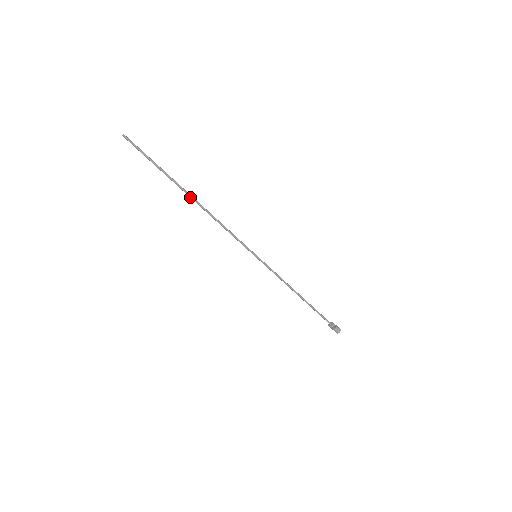
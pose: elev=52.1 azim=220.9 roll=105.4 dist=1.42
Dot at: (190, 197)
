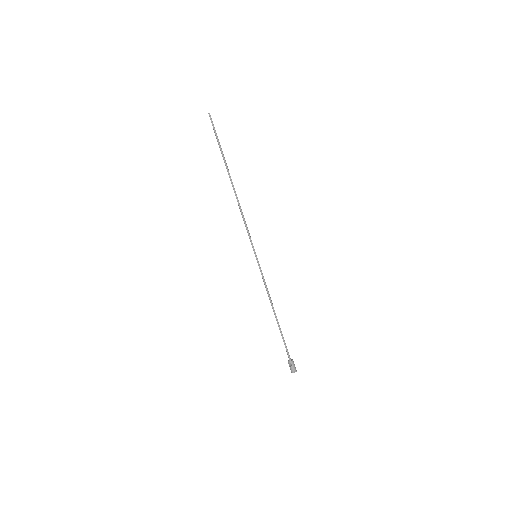
Dot at: (230, 180)
